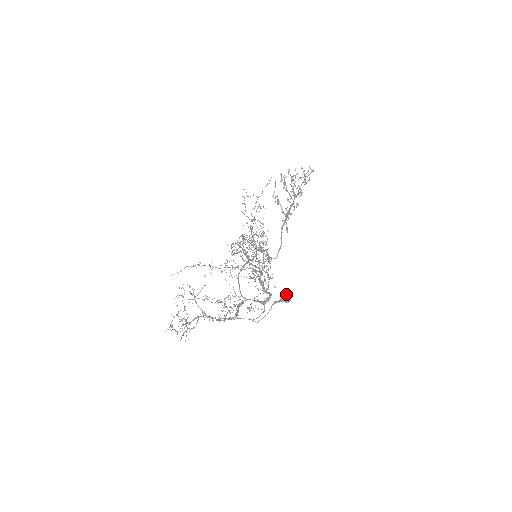
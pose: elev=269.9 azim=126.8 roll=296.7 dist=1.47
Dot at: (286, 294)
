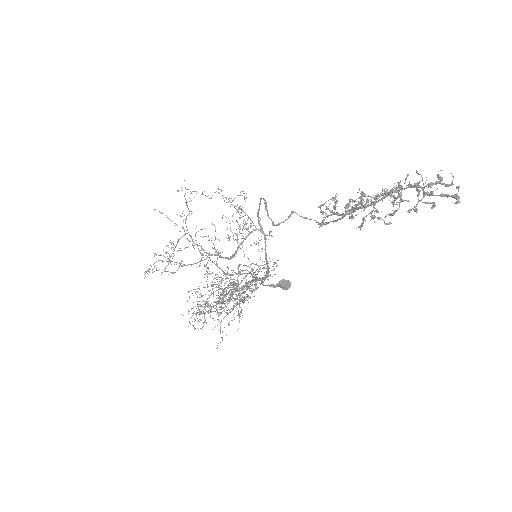
Dot at: (285, 284)
